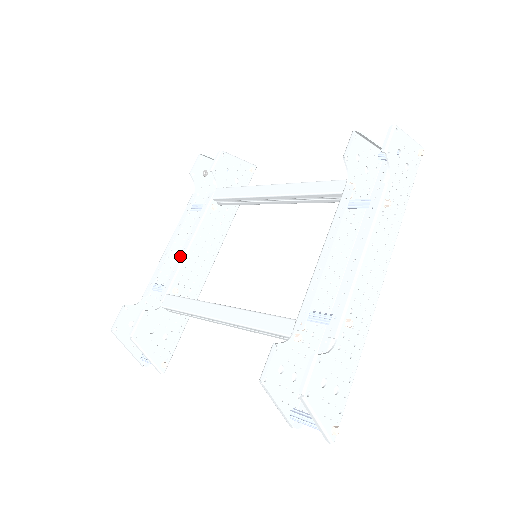
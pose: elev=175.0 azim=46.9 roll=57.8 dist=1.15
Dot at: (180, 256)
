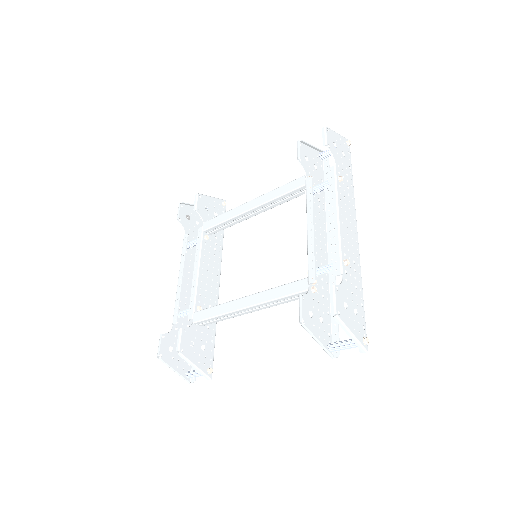
Dot at: (193, 281)
